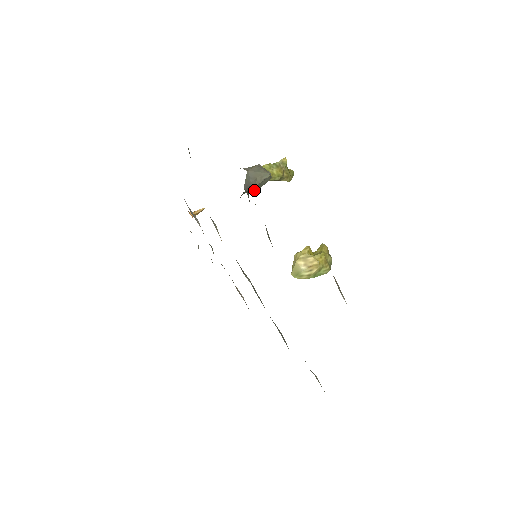
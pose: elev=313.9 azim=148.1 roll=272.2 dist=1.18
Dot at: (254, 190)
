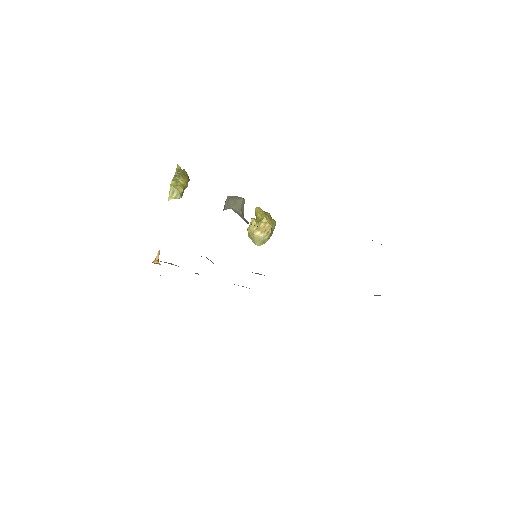
Dot at: occluded
